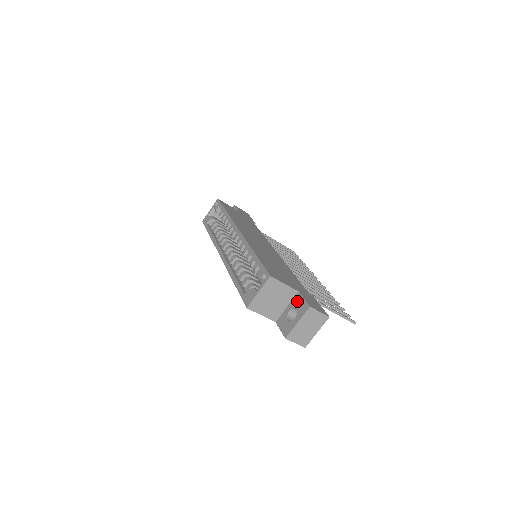
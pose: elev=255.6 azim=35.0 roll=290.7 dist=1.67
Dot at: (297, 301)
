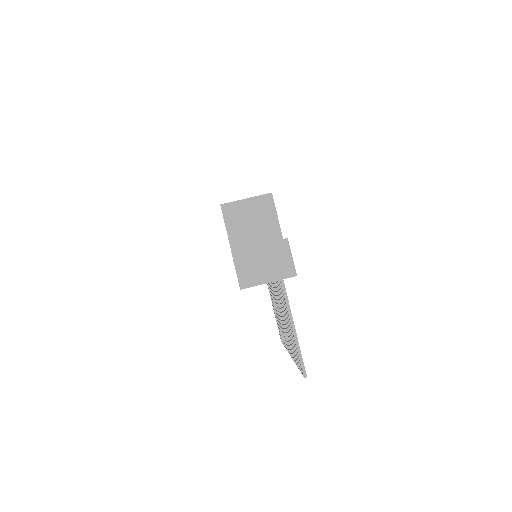
Dot at: occluded
